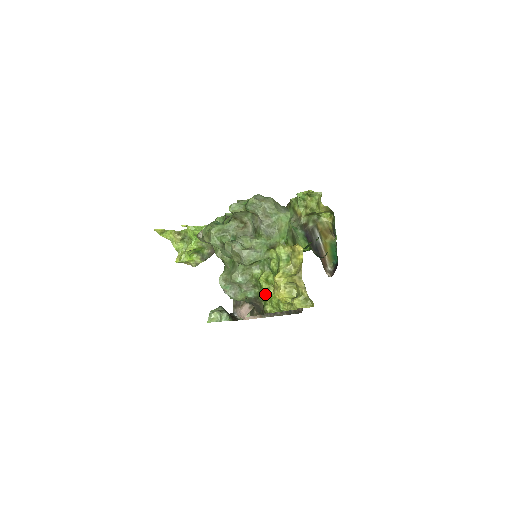
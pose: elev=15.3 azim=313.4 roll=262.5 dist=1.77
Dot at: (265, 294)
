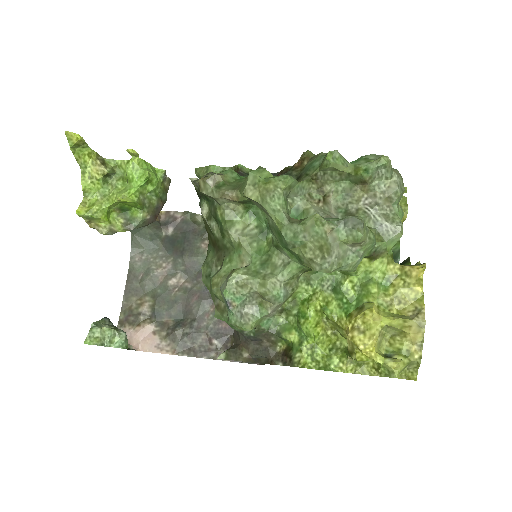
Dot at: (310, 332)
